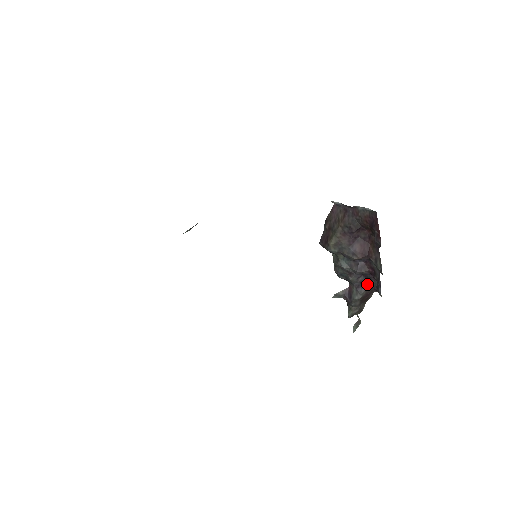
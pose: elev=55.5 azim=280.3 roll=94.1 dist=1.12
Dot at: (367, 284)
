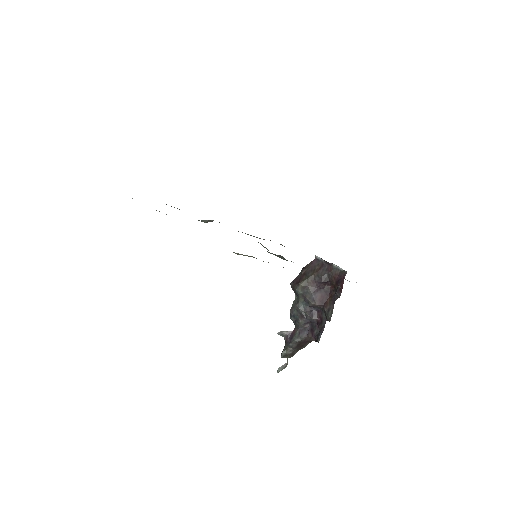
Dot at: (310, 331)
